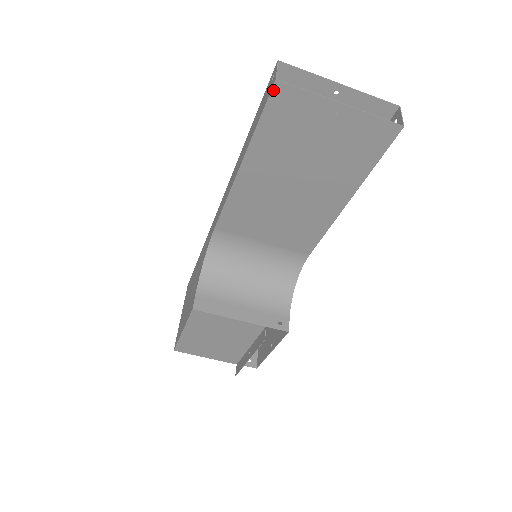
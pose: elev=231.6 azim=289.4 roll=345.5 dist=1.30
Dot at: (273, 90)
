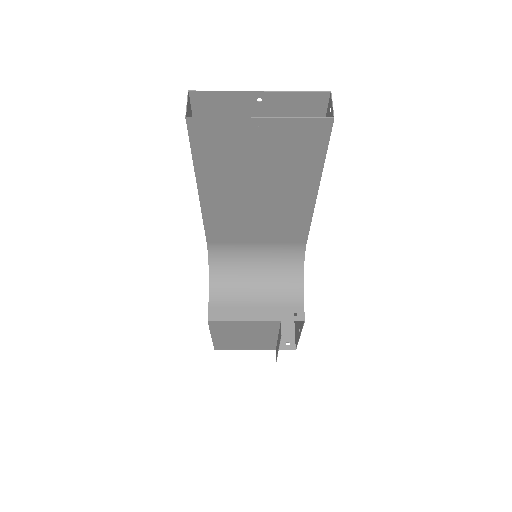
Dot at: (188, 126)
